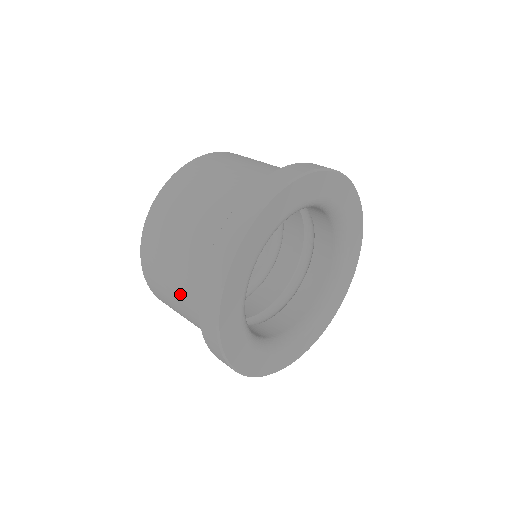
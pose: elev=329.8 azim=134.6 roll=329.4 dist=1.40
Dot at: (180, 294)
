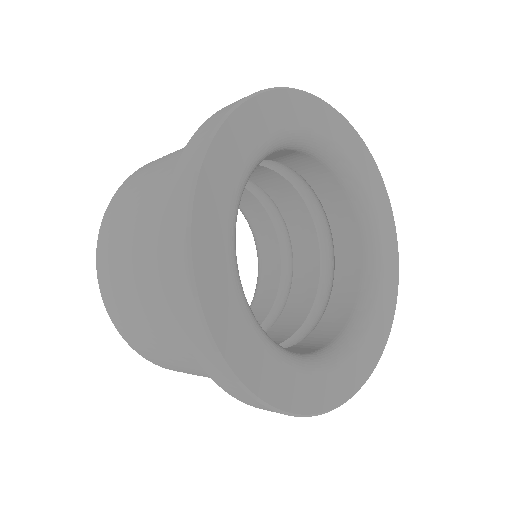
Dot at: (171, 345)
